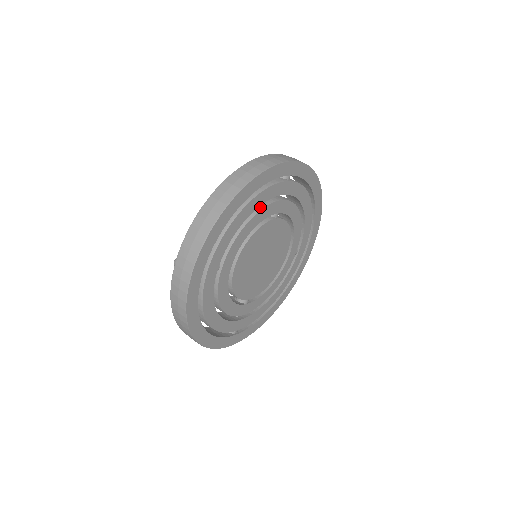
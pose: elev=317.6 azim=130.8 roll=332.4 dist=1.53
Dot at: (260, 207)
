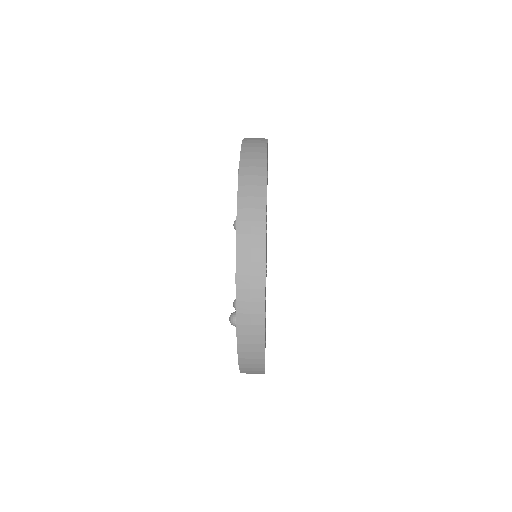
Dot at: occluded
